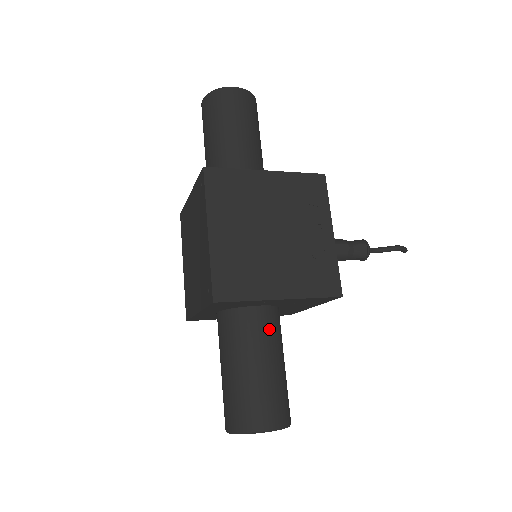
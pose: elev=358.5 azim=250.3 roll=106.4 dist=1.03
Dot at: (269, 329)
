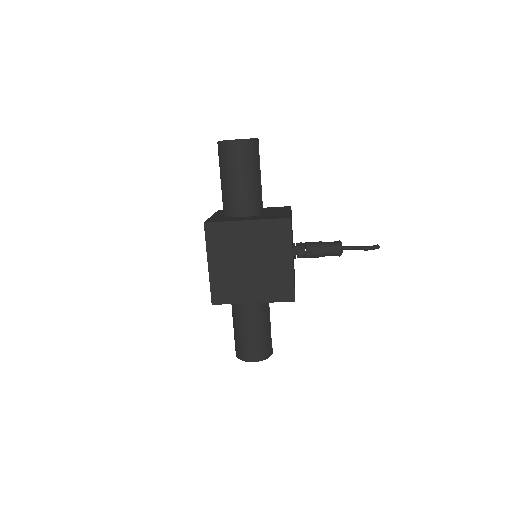
Dot at: (255, 310)
